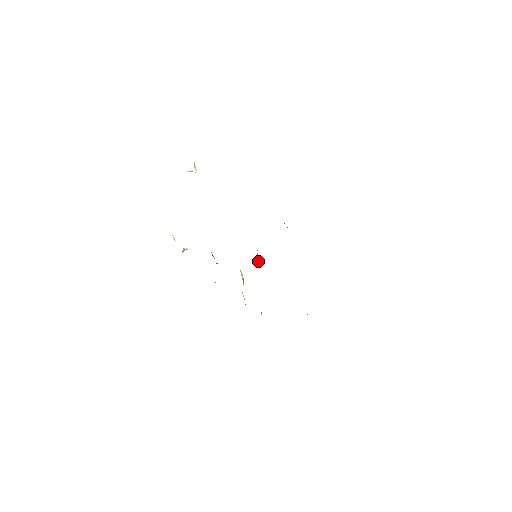
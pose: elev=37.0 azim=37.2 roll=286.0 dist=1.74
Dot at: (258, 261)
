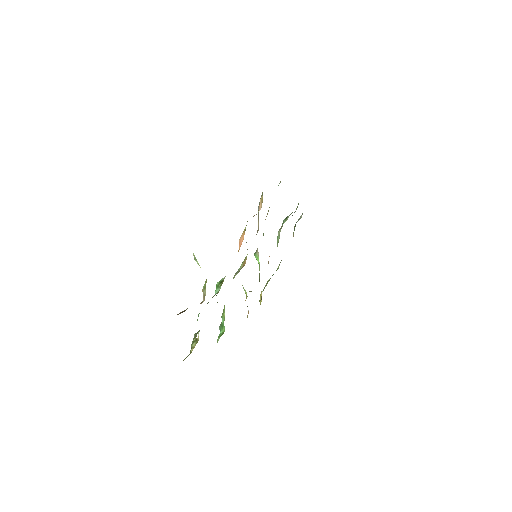
Dot at: (259, 263)
